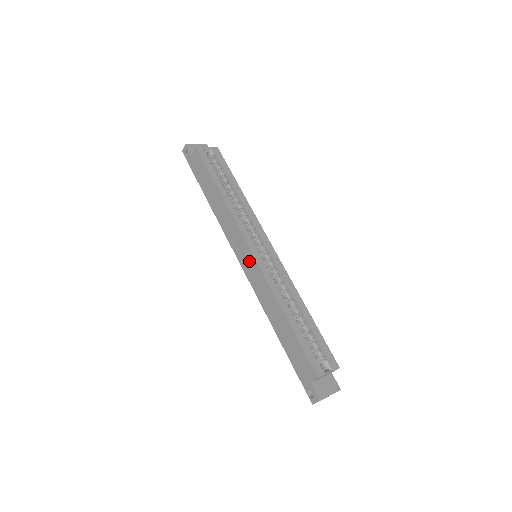
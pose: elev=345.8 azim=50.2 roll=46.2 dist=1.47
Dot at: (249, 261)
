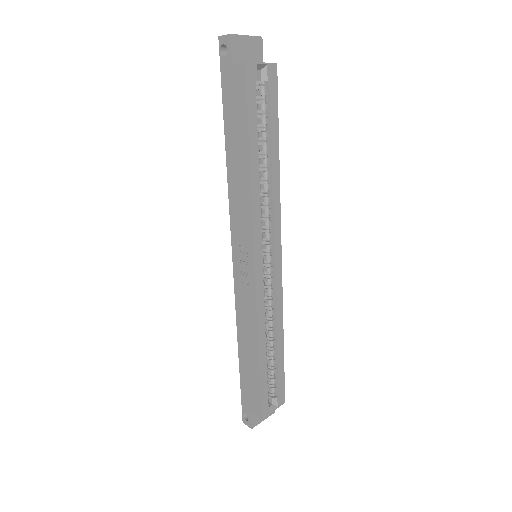
Dot at: (246, 270)
